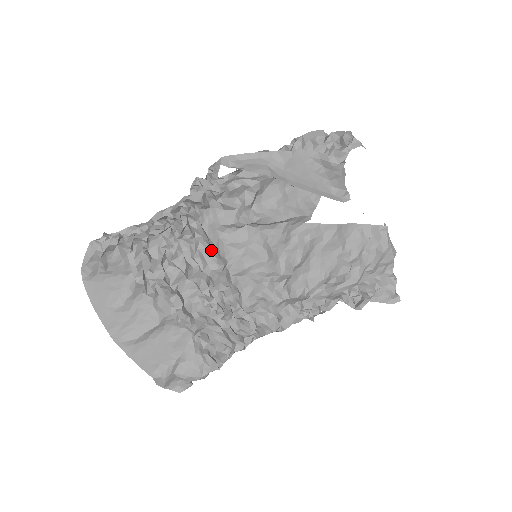
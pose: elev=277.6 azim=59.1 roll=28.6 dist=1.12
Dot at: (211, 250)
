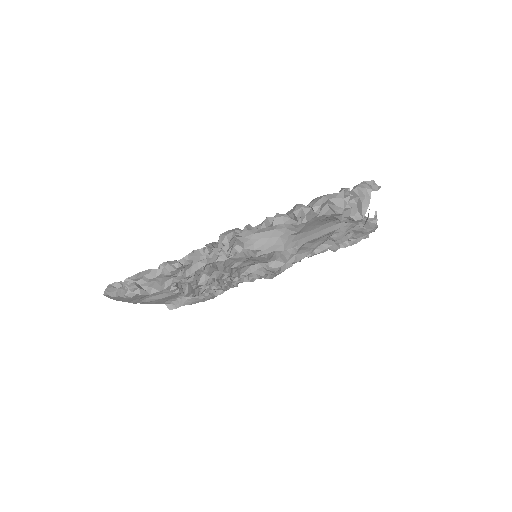
Dot at: occluded
